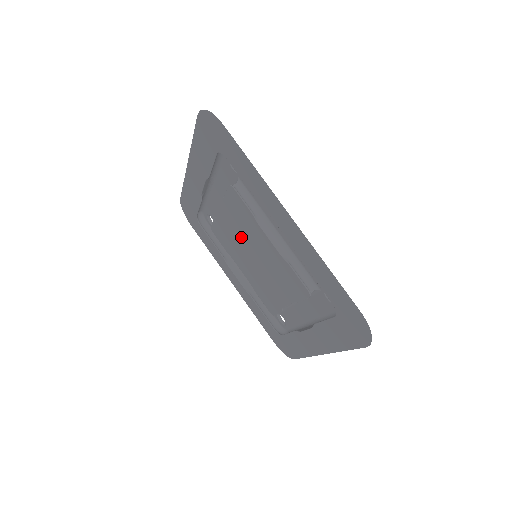
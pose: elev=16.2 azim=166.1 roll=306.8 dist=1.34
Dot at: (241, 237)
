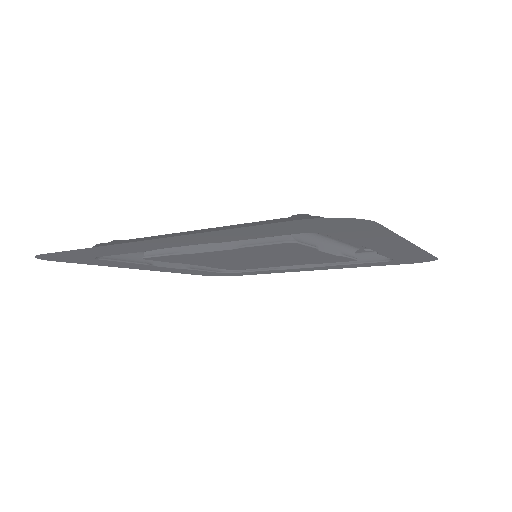
Dot at: (245, 256)
